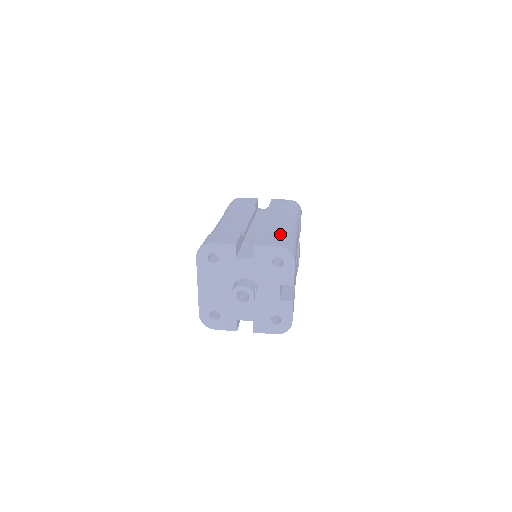
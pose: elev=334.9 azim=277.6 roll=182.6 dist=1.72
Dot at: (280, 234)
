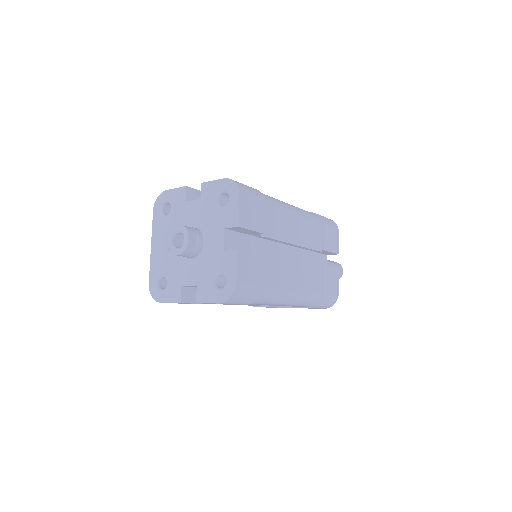
Dot at: occluded
